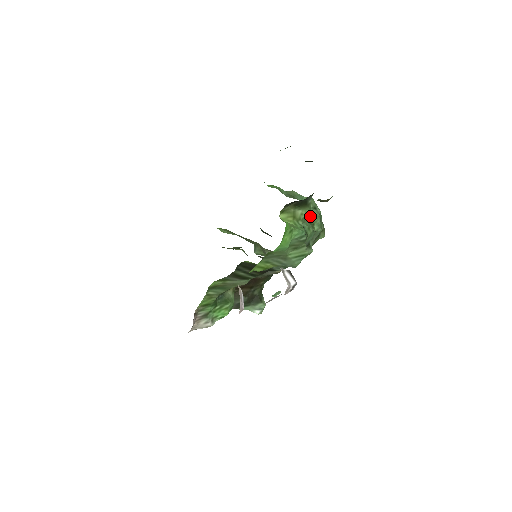
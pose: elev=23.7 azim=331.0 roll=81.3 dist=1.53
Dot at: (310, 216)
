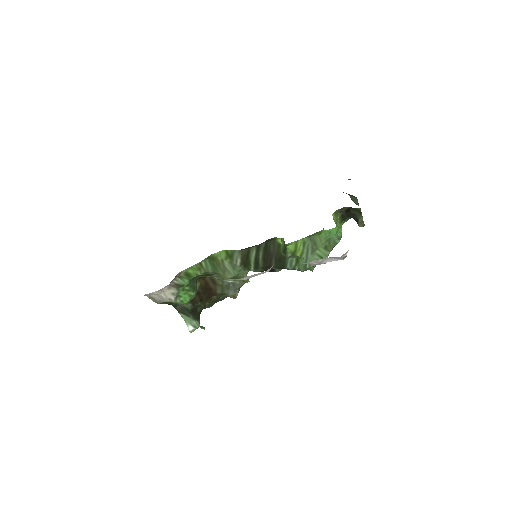
Dot at: occluded
